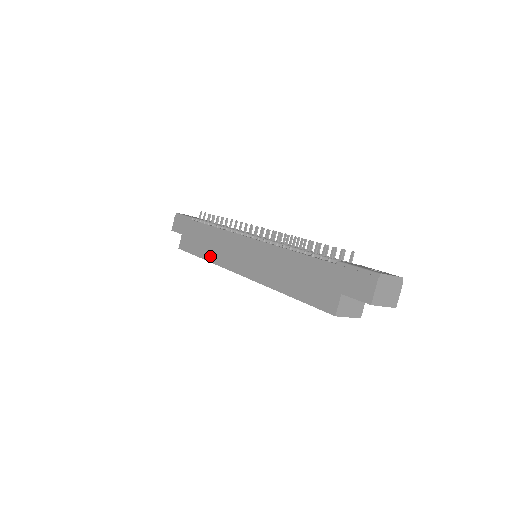
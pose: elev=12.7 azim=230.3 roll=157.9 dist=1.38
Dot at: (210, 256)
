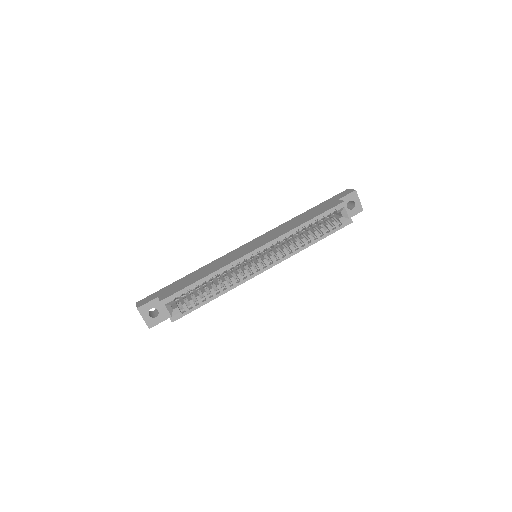
Dot at: (213, 270)
